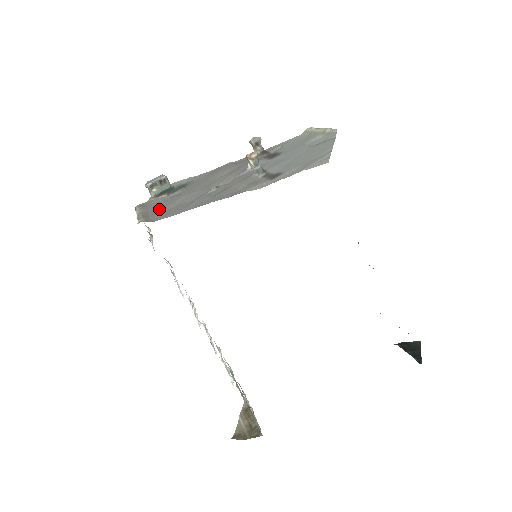
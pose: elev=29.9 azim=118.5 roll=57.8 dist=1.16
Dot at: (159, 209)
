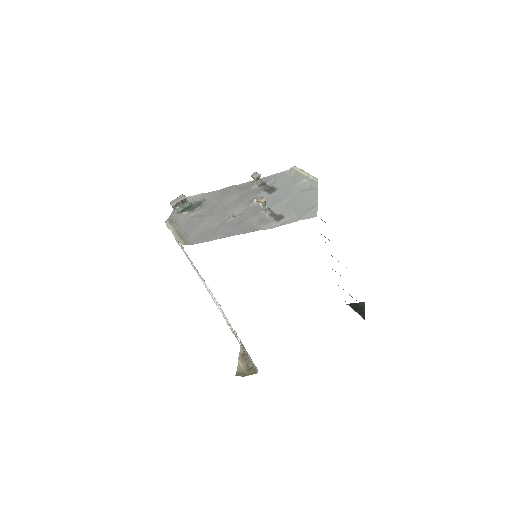
Dot at: (190, 230)
